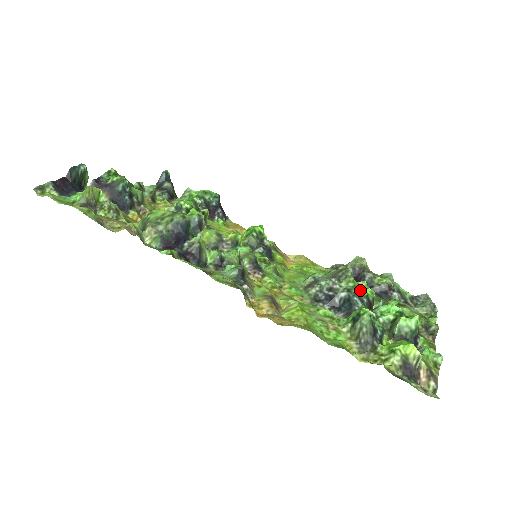
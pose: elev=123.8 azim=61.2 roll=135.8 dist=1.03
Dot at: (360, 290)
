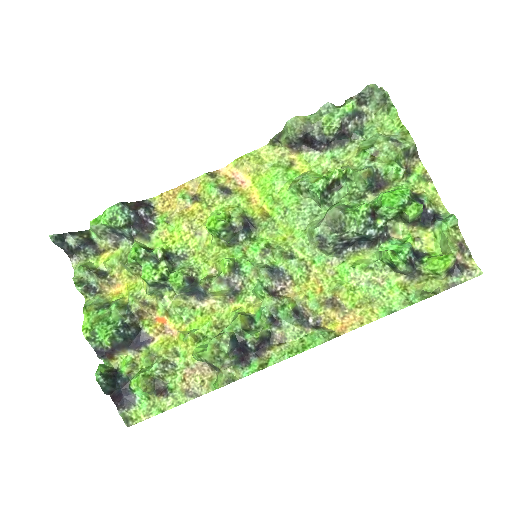
Dot at: (359, 216)
